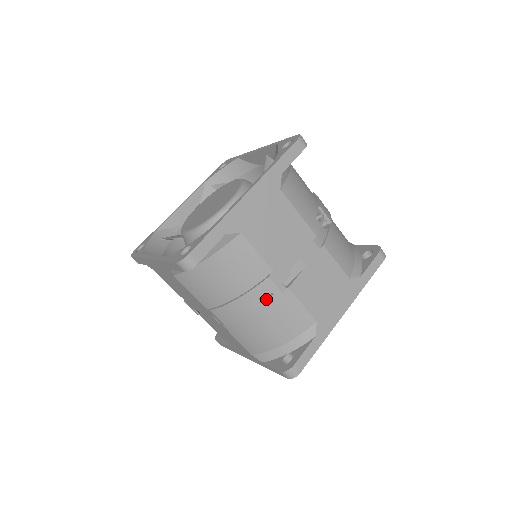
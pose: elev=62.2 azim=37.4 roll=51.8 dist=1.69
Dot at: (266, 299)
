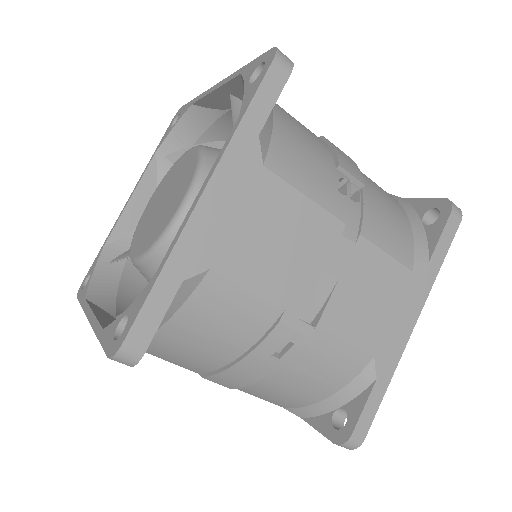
Dot at: (284, 352)
